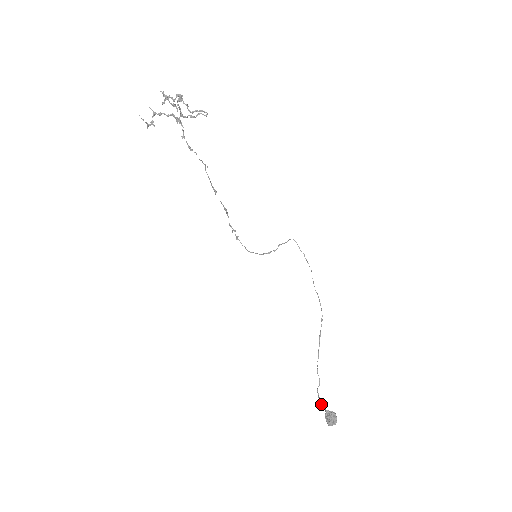
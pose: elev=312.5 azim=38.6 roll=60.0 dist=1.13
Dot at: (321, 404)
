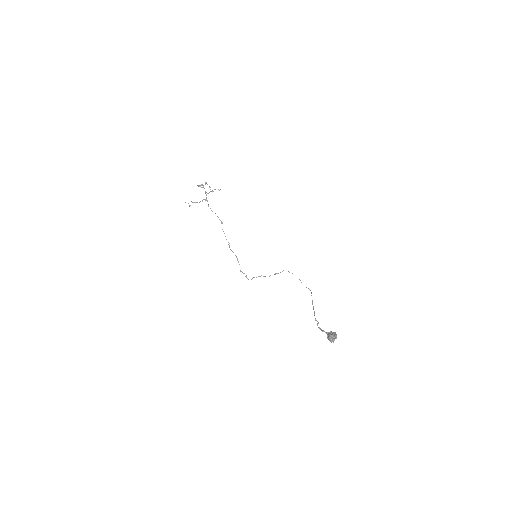
Dot at: (321, 330)
